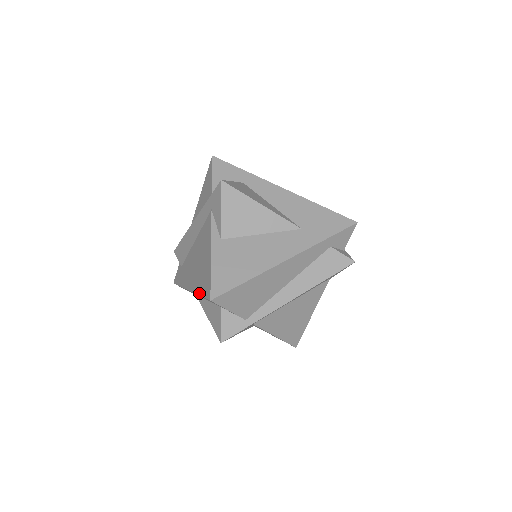
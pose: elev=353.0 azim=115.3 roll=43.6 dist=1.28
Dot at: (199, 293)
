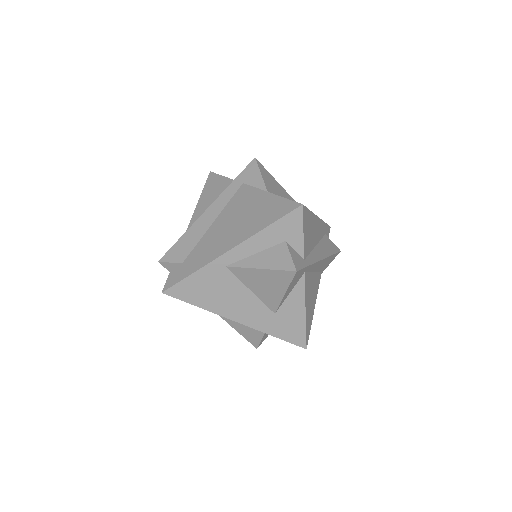
Dot at: (266, 225)
